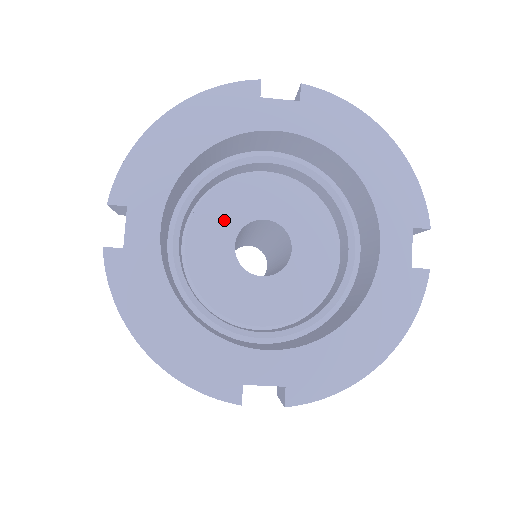
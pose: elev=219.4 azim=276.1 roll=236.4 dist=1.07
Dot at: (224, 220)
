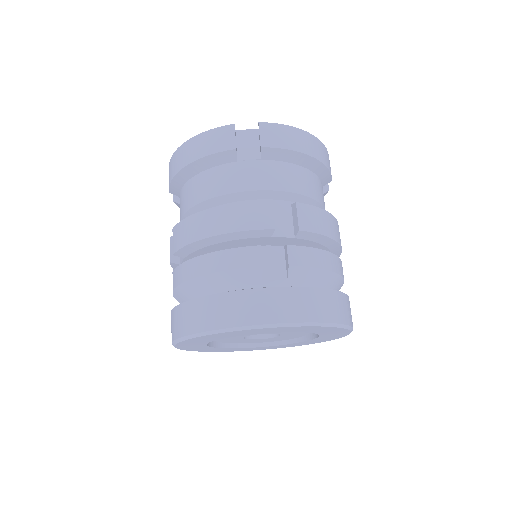
Dot at: occluded
